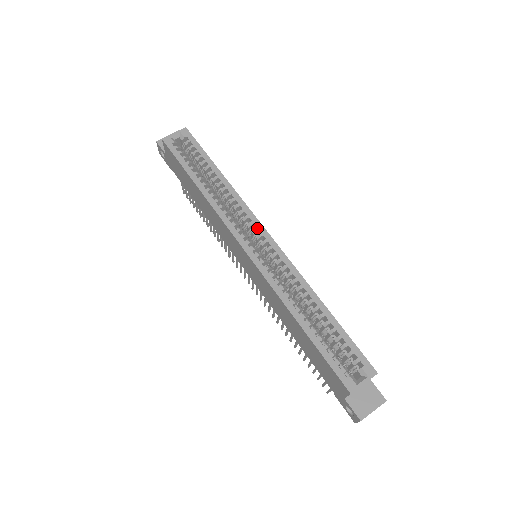
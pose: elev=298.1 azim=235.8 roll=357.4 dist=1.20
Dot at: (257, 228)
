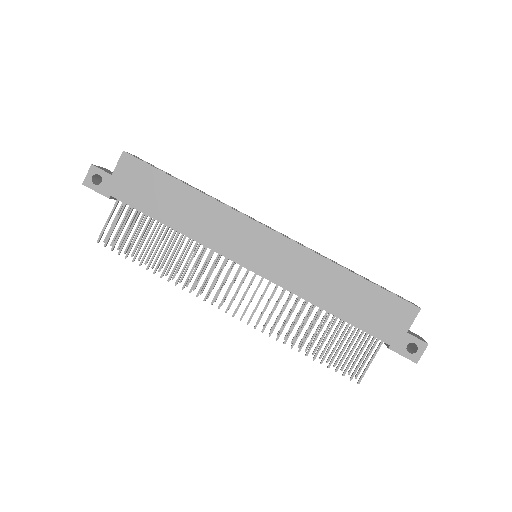
Dot at: (260, 222)
